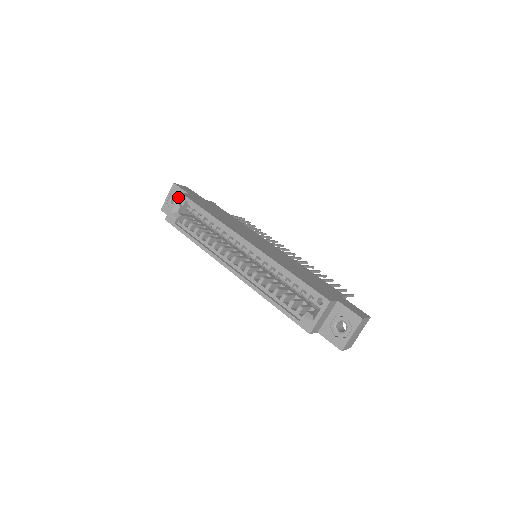
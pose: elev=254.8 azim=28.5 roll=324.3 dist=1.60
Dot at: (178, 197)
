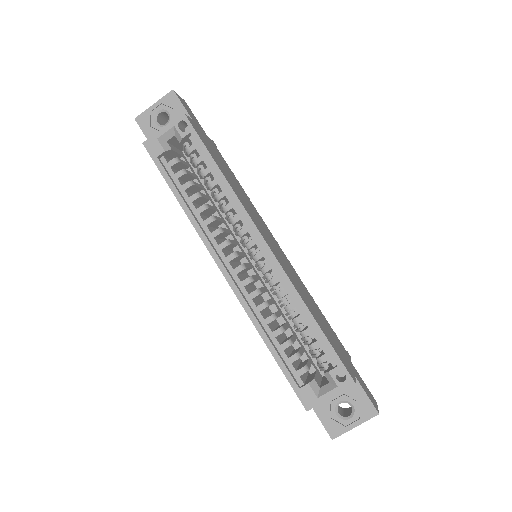
Dot at: (179, 120)
